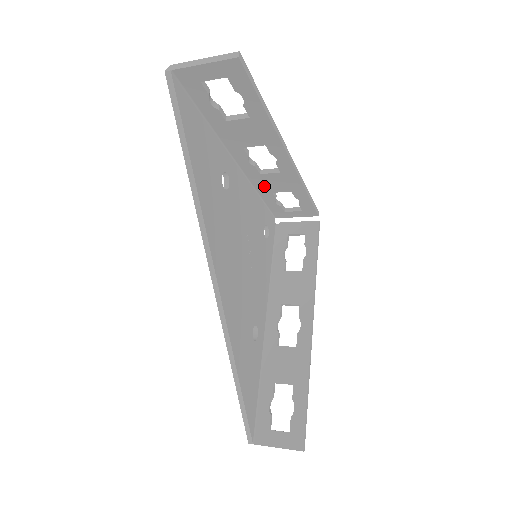
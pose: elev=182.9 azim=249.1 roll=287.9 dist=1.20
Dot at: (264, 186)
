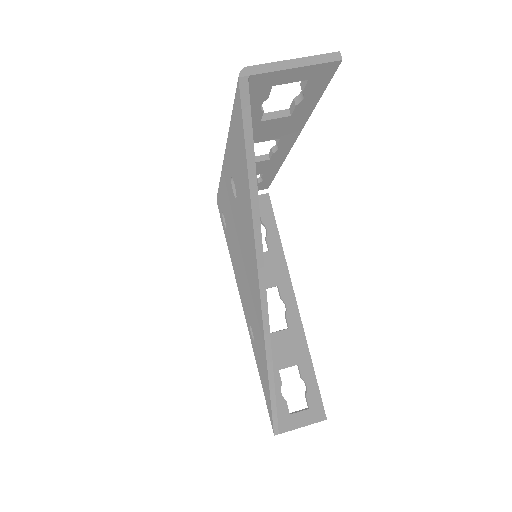
Dot at: occluded
